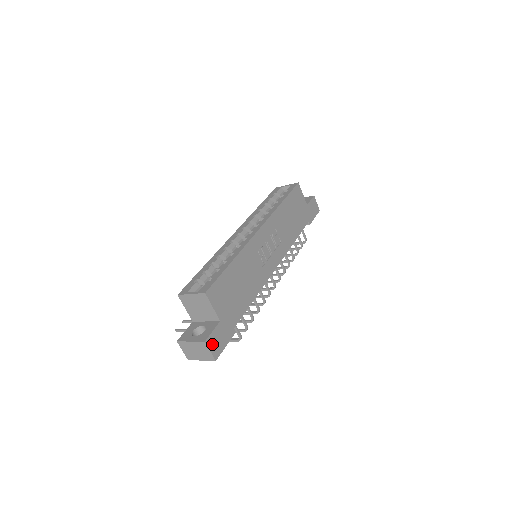
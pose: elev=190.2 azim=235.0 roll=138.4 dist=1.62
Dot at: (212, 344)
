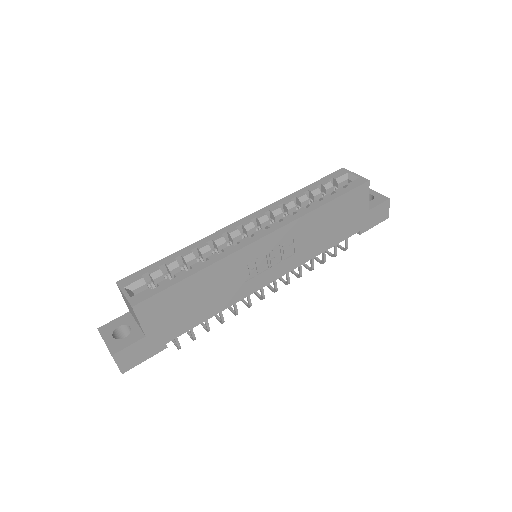
Dot at: (123, 358)
